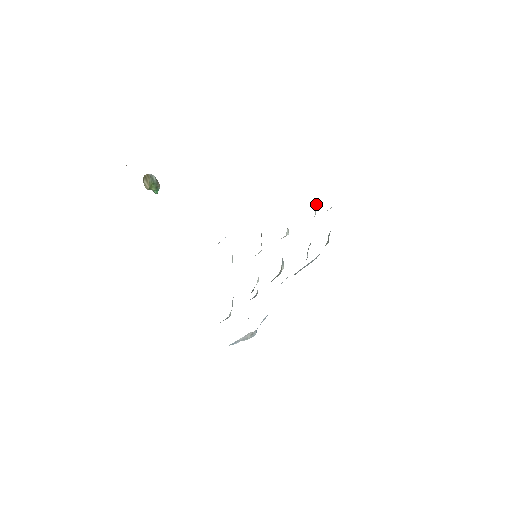
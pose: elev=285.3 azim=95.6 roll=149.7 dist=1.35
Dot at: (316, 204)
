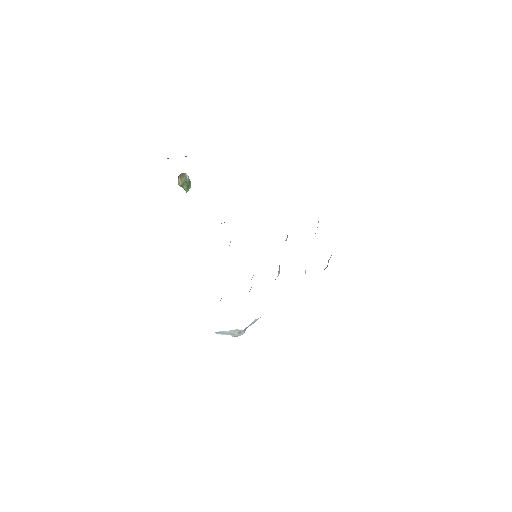
Dot at: (318, 222)
